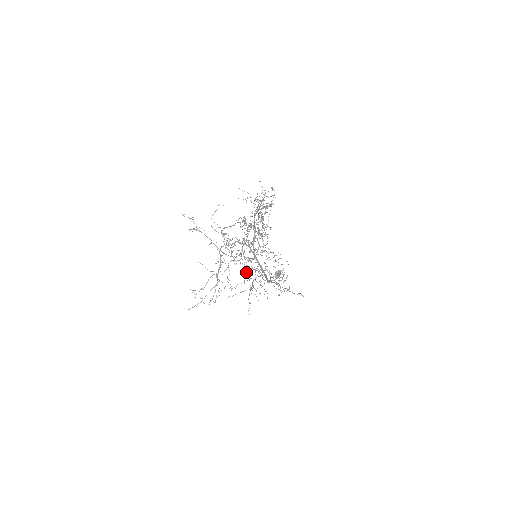
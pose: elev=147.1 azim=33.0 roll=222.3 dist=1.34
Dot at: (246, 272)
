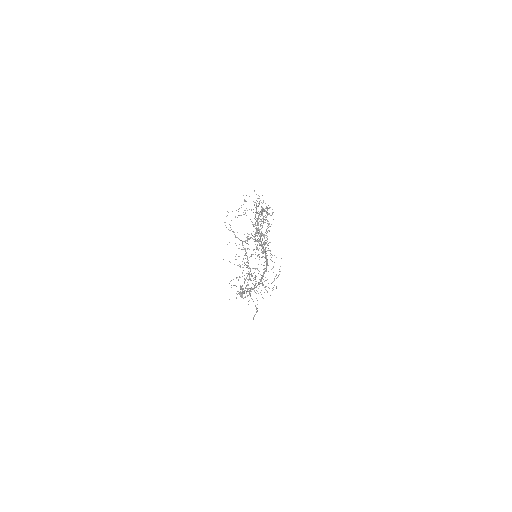
Dot at: (248, 273)
